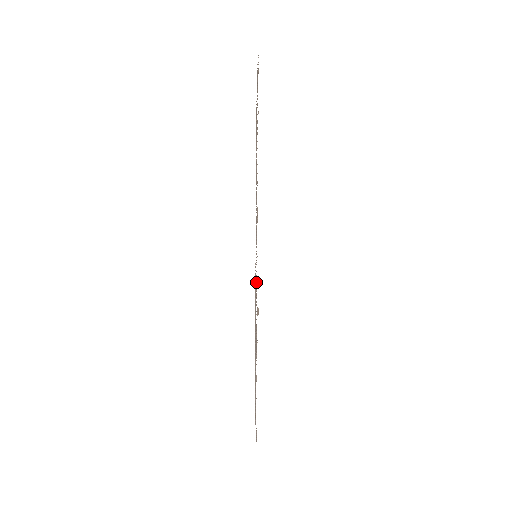
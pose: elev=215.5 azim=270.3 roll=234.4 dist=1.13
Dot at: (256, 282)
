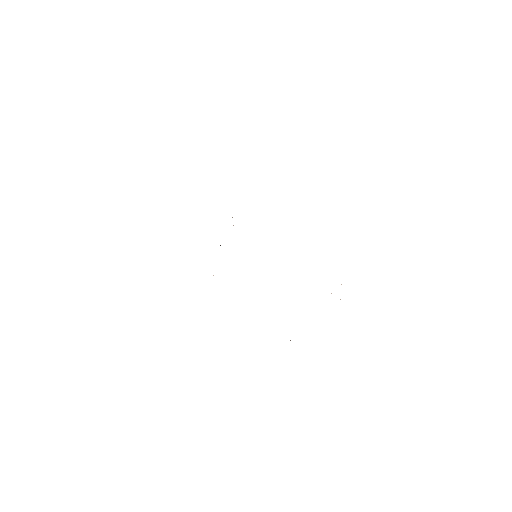
Dot at: occluded
